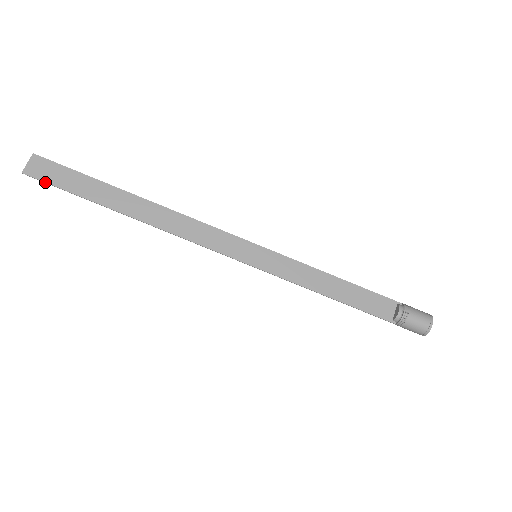
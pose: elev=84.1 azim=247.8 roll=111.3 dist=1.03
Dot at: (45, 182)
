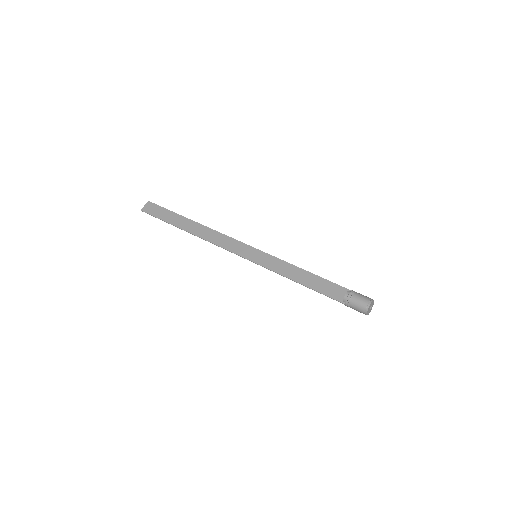
Dot at: (150, 214)
